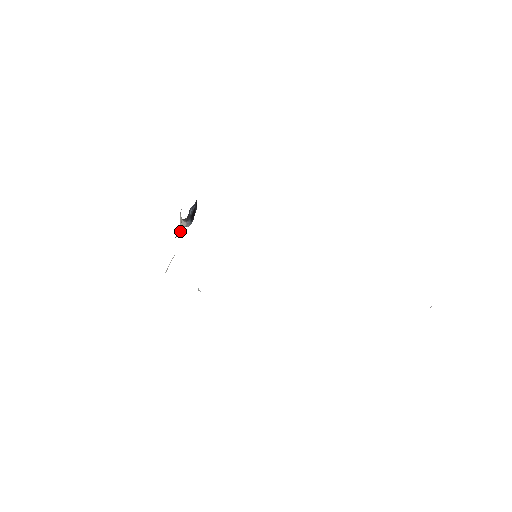
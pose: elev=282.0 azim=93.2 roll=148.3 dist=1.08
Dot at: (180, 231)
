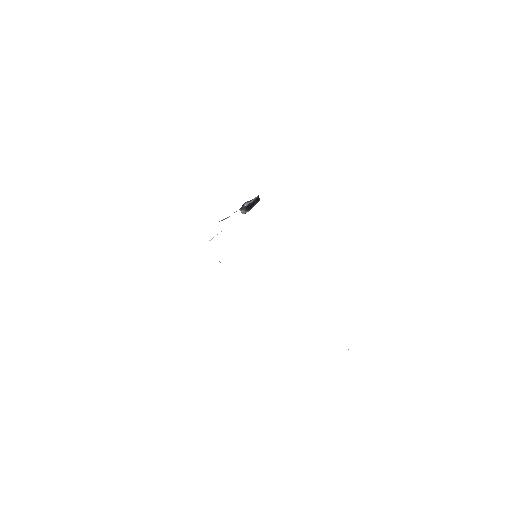
Dot at: (228, 217)
